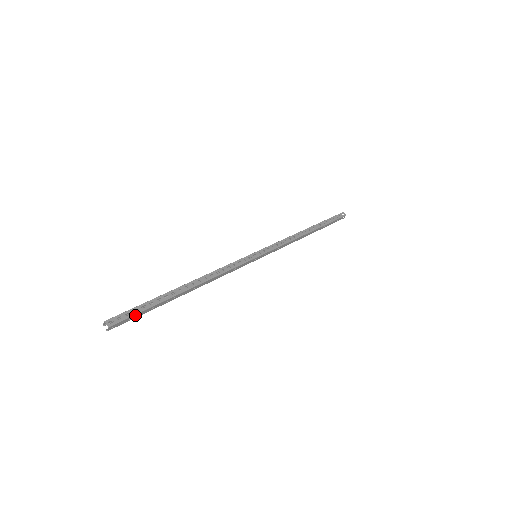
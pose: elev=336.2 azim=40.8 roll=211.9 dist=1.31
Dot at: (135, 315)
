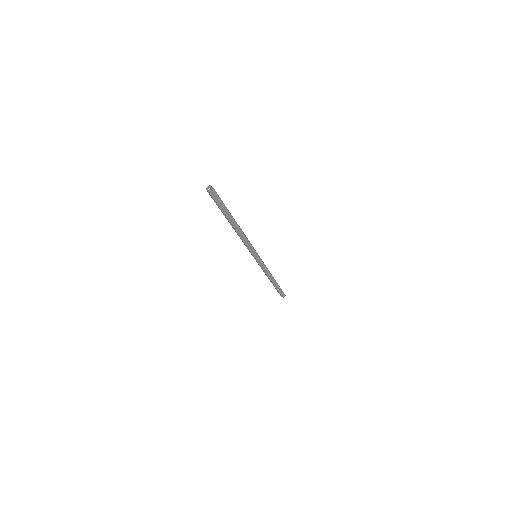
Dot at: (221, 201)
